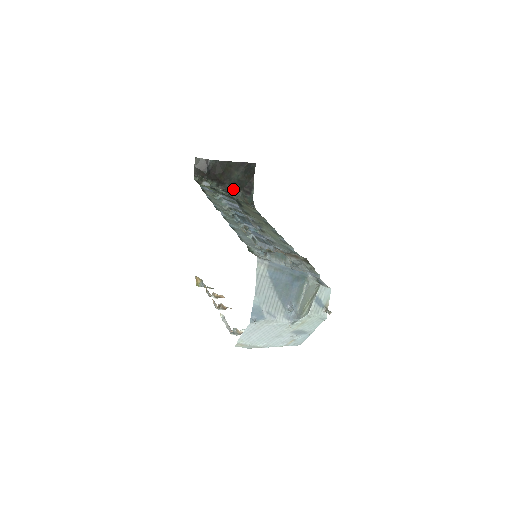
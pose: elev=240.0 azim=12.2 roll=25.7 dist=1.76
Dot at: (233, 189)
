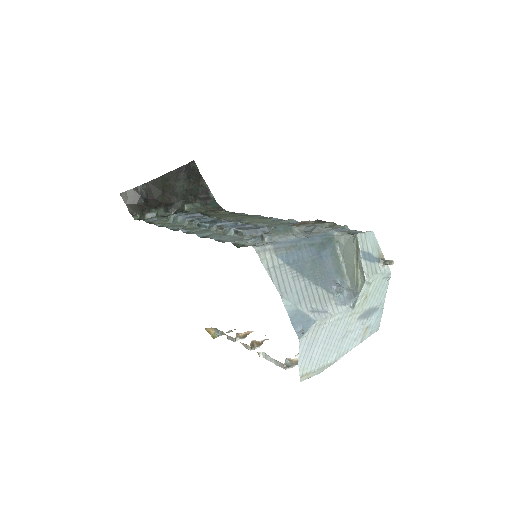
Dot at: (186, 204)
